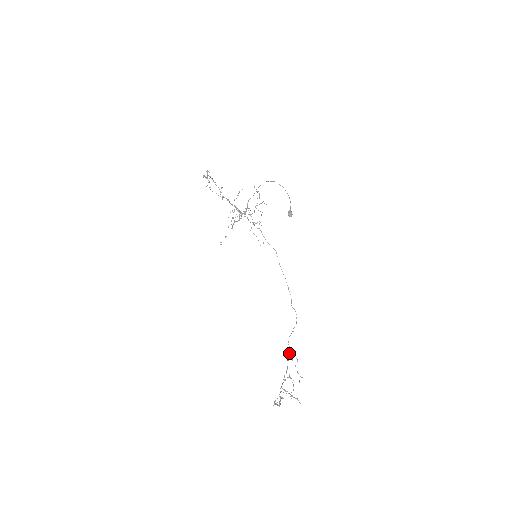
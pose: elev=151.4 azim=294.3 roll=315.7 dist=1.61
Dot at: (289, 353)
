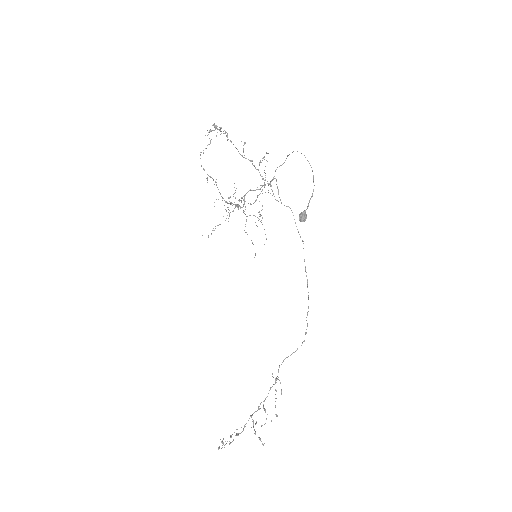
Dot at: (275, 380)
